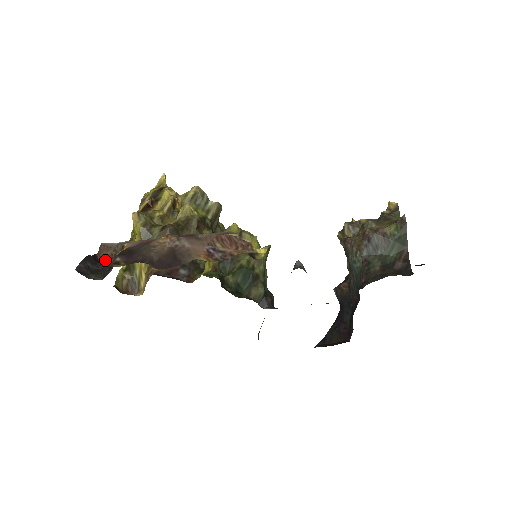
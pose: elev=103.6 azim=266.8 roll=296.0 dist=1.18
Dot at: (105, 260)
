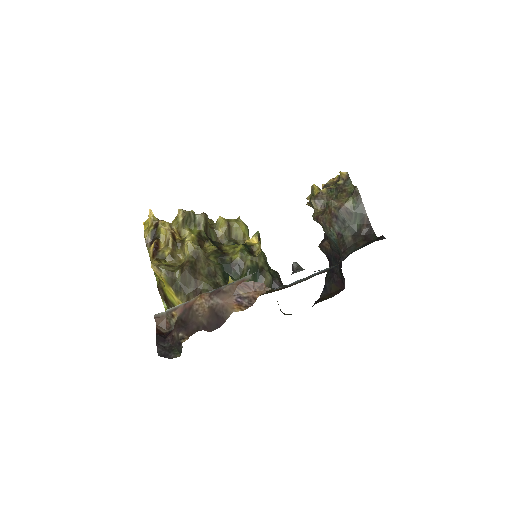
Dot at: (164, 328)
